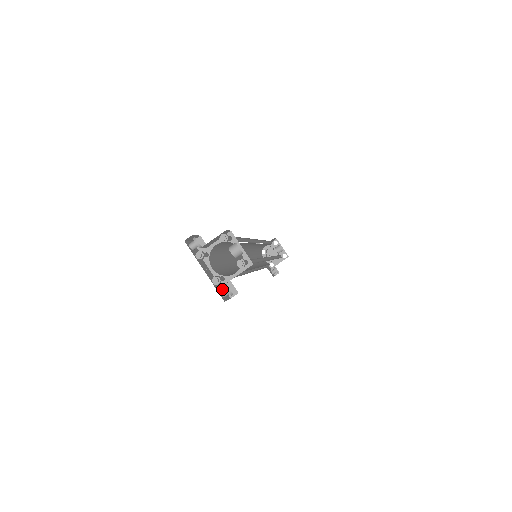
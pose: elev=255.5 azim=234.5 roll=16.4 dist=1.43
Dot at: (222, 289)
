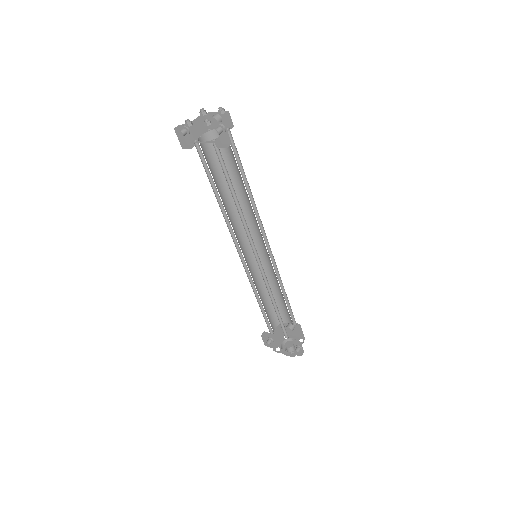
Dot at: occluded
